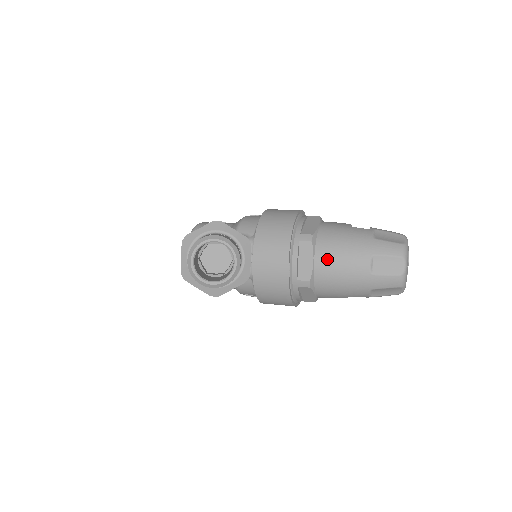
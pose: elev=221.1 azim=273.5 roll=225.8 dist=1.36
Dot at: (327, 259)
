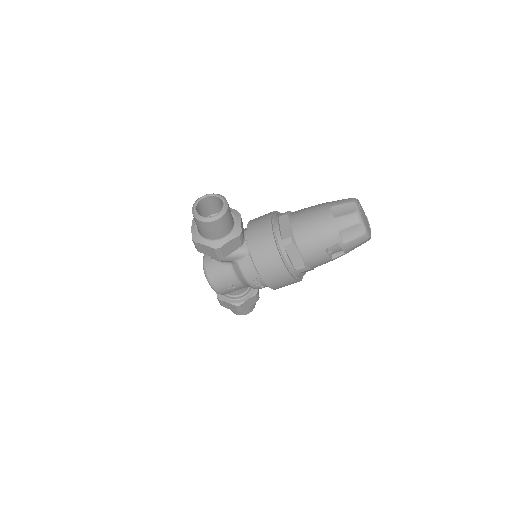
Dot at: (300, 220)
